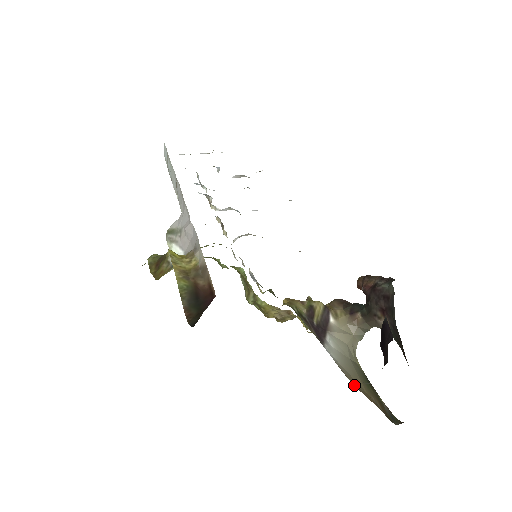
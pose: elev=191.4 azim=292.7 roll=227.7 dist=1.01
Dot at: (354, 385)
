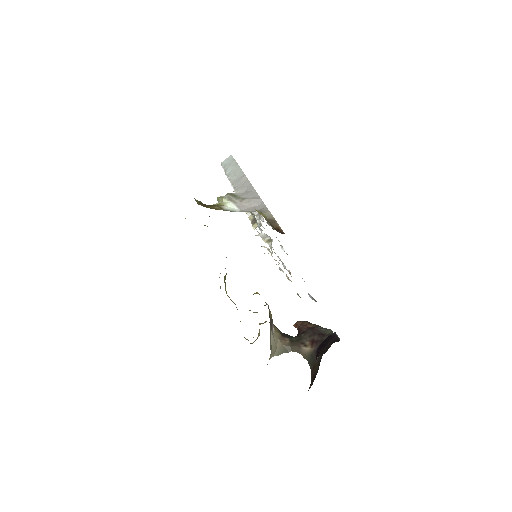
Dot at: occluded
